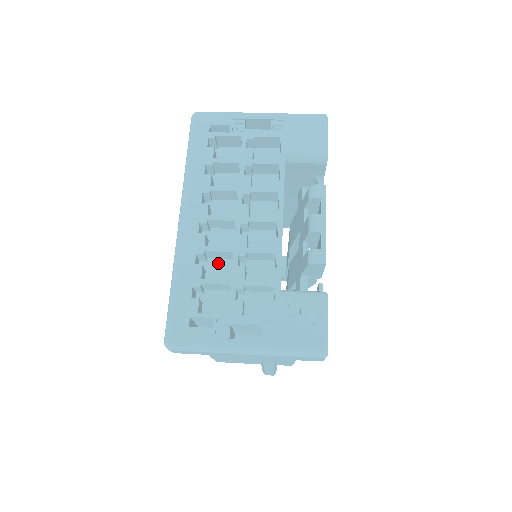
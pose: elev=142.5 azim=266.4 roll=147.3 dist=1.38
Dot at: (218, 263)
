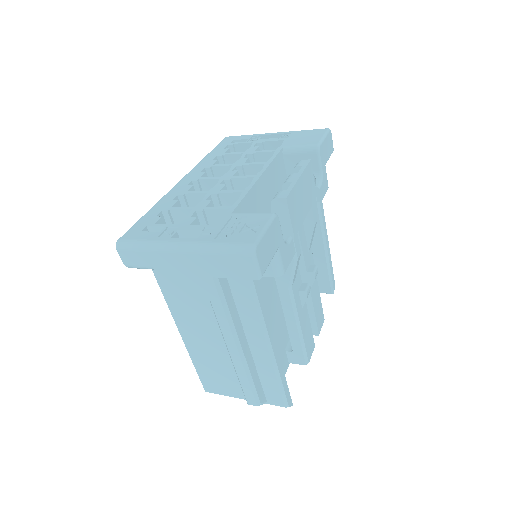
Dot at: occluded
